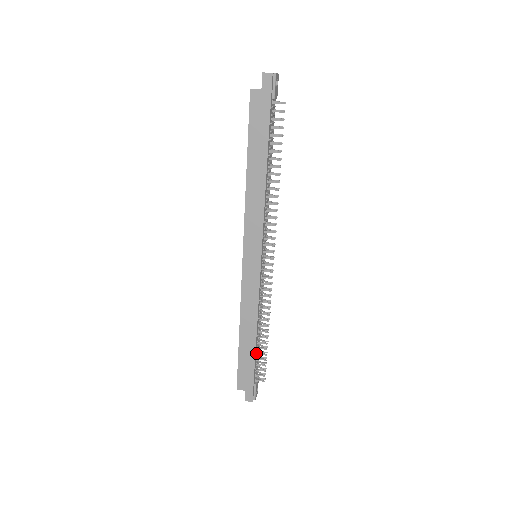
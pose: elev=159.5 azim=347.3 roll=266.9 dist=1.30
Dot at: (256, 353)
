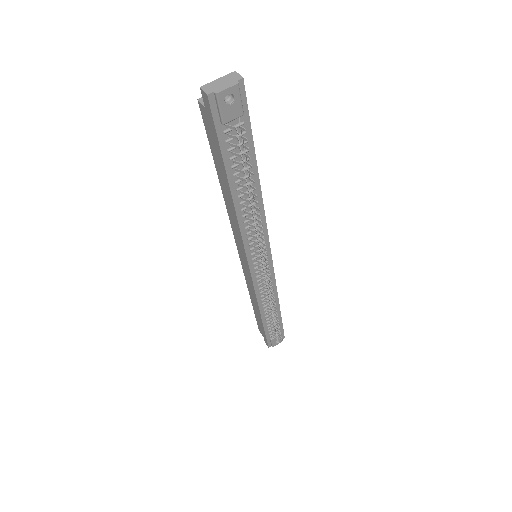
Dot at: (268, 322)
